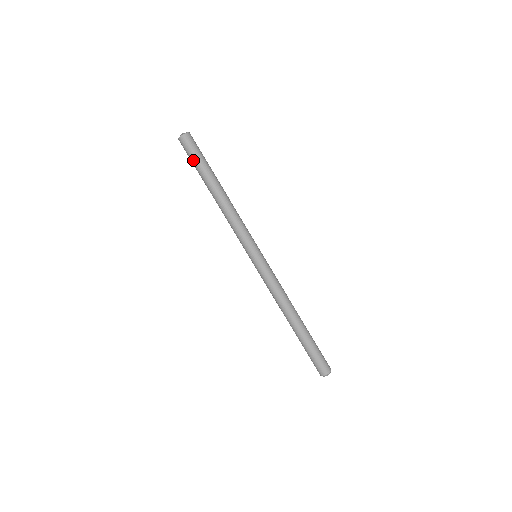
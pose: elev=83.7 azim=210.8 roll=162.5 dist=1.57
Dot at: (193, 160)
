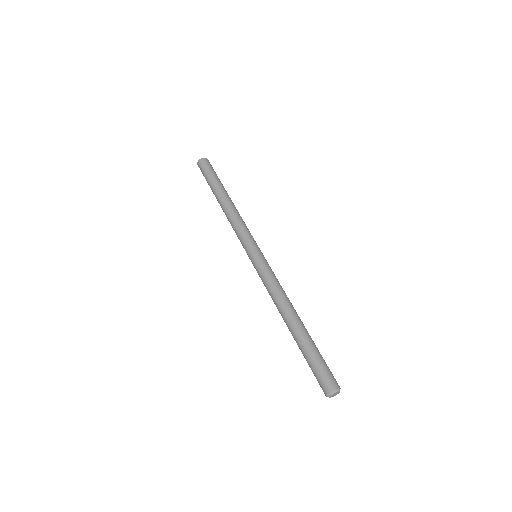
Dot at: (206, 177)
